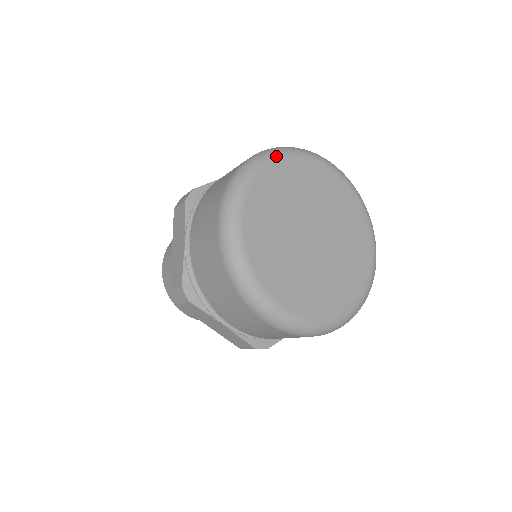
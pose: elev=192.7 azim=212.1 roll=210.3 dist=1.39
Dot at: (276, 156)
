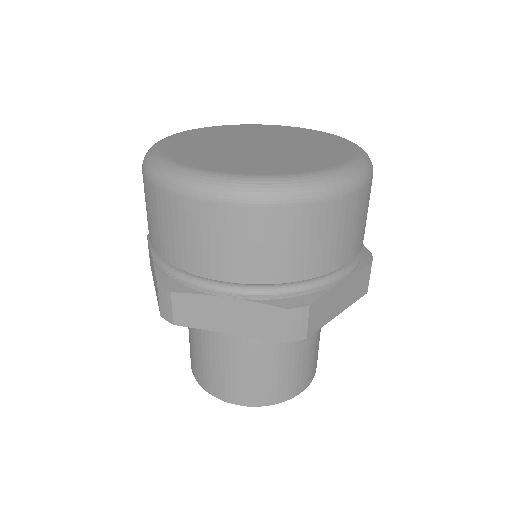
Dot at: occluded
